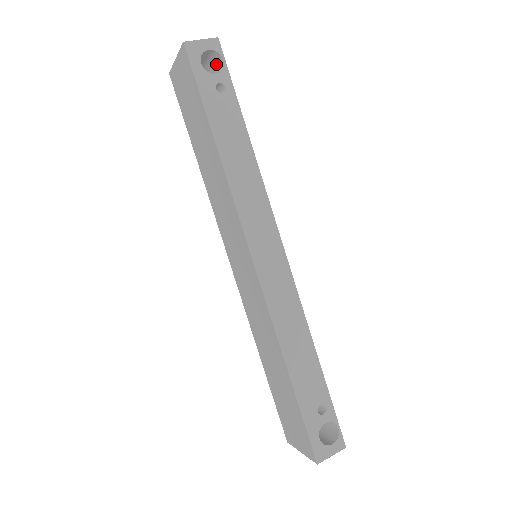
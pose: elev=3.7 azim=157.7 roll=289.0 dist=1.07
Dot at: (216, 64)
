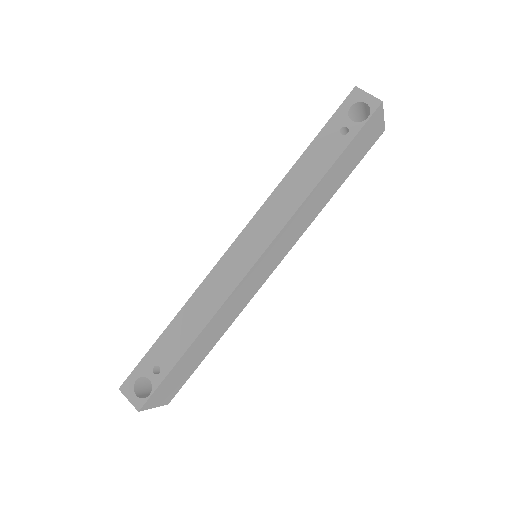
Dot at: (371, 121)
